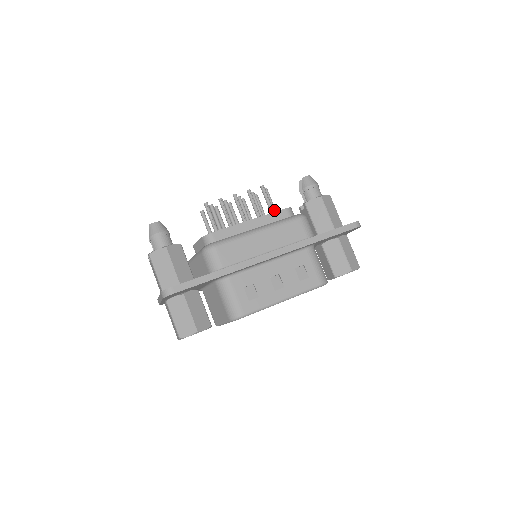
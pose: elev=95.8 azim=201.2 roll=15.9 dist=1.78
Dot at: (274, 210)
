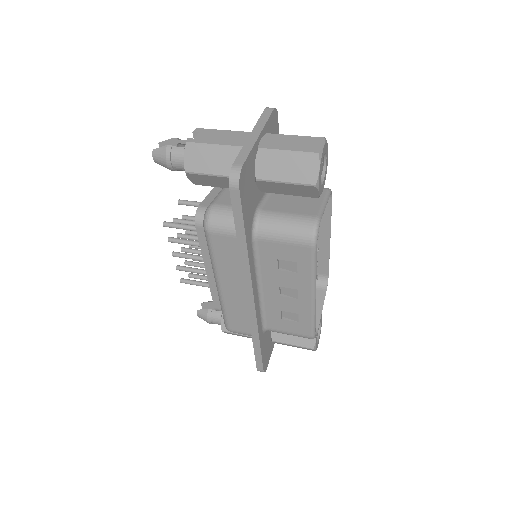
Dot at: occluded
